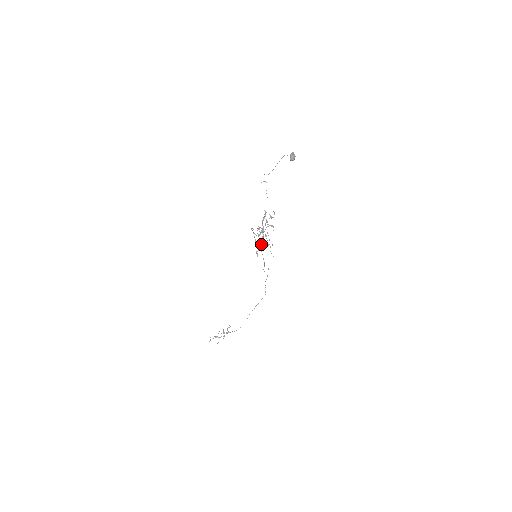
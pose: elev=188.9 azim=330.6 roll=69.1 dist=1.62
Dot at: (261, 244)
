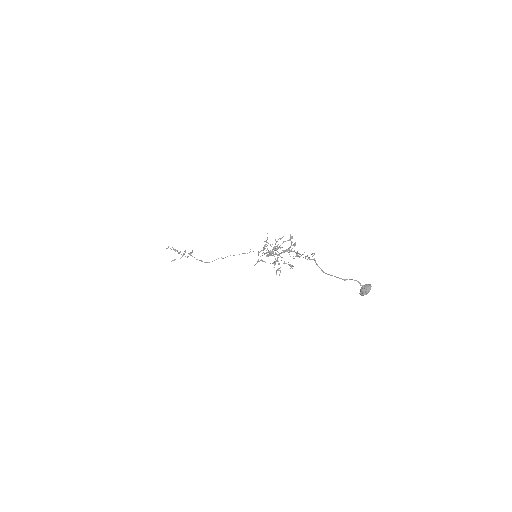
Dot at: occluded
